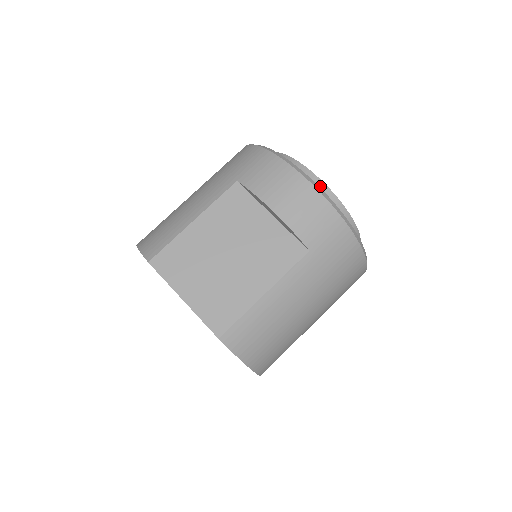
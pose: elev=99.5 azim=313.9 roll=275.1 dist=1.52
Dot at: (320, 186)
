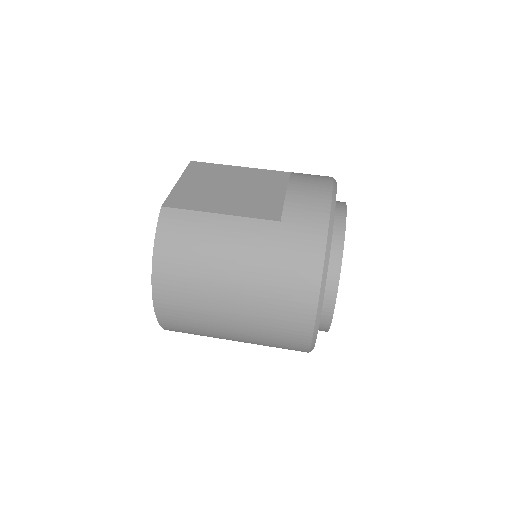
Dot at: (341, 217)
